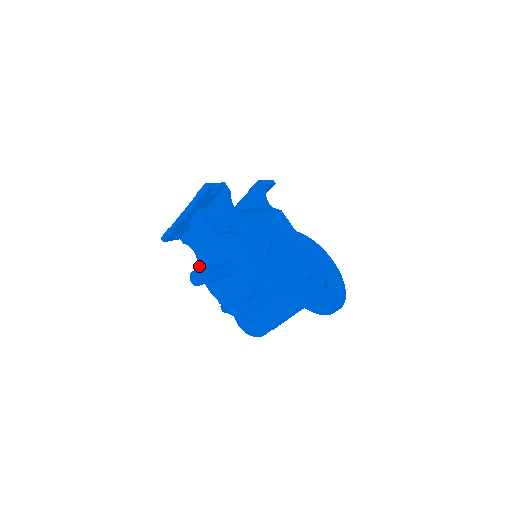
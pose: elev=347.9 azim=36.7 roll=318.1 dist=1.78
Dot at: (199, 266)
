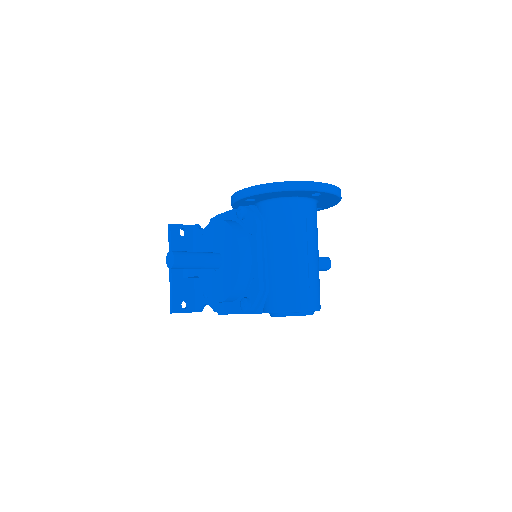
Dot at: (214, 309)
